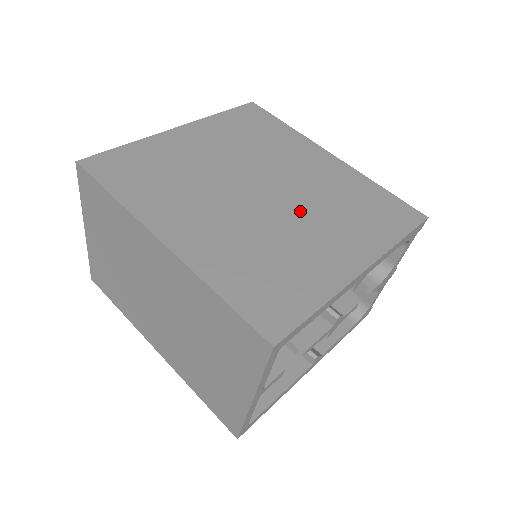
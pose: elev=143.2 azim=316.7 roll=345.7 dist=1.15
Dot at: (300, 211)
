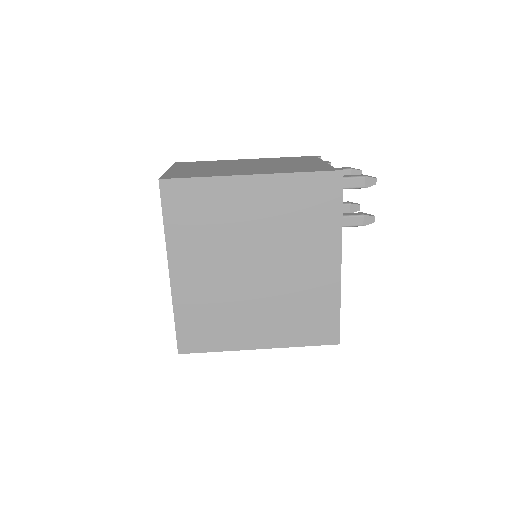
Dot at: (265, 296)
